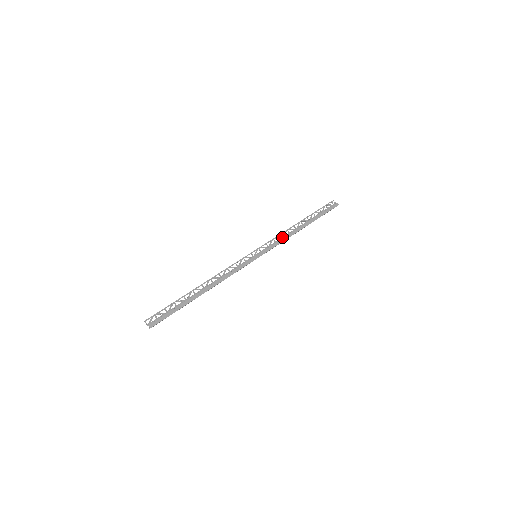
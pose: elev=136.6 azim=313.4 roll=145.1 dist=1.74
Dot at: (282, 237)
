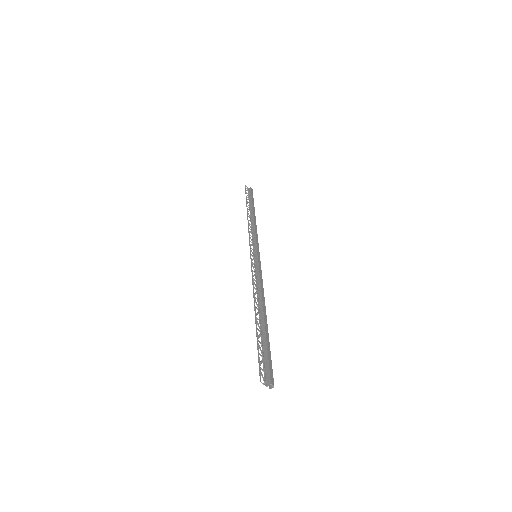
Dot at: (251, 230)
